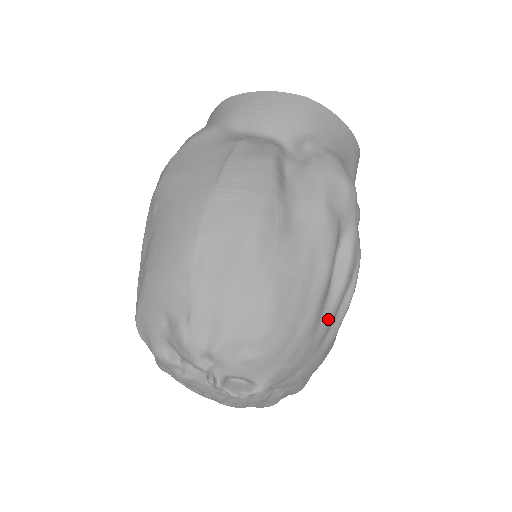
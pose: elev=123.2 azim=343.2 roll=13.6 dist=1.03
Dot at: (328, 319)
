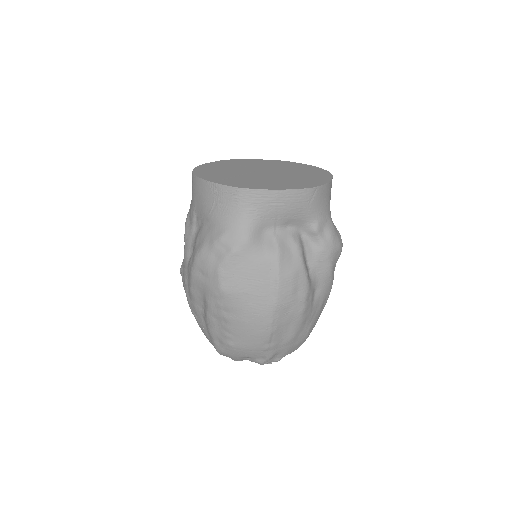
Dot at: occluded
